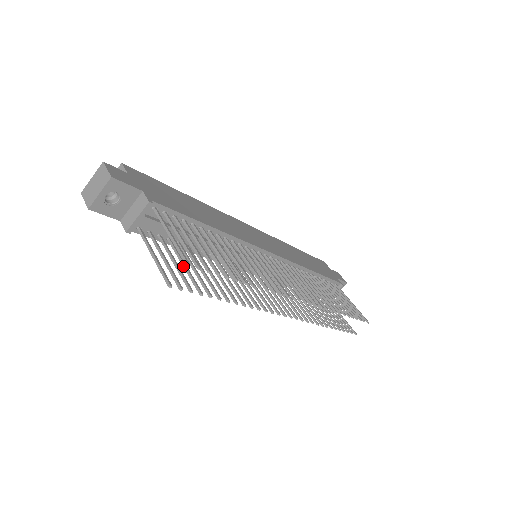
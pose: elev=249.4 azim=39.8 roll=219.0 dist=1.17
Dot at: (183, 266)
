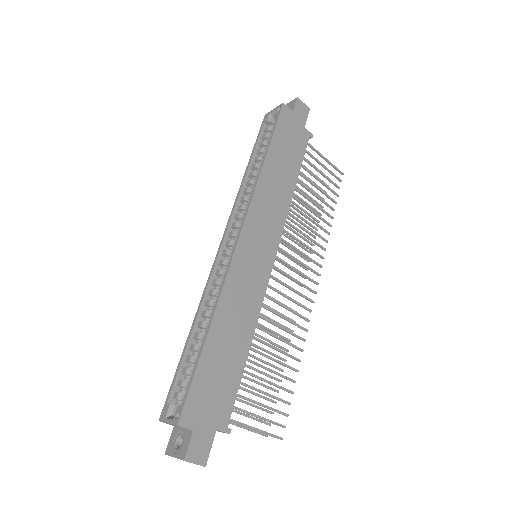
Dot at: occluded
